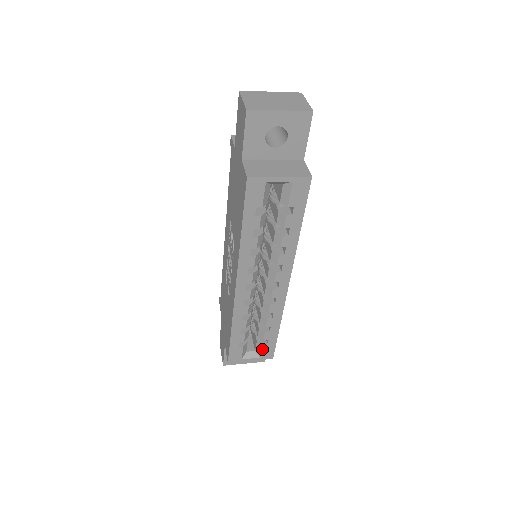
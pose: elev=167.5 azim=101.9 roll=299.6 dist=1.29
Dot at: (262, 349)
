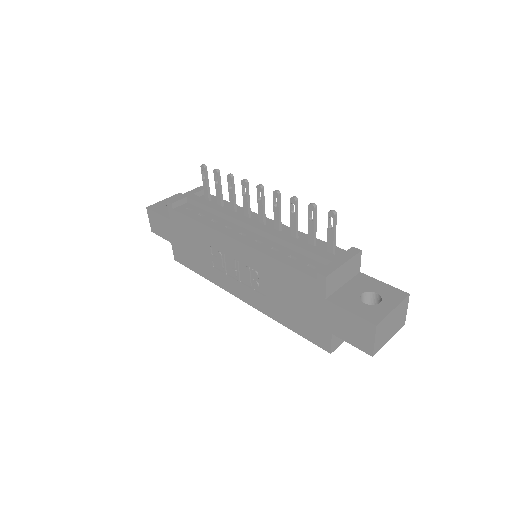
Dot at: occluded
